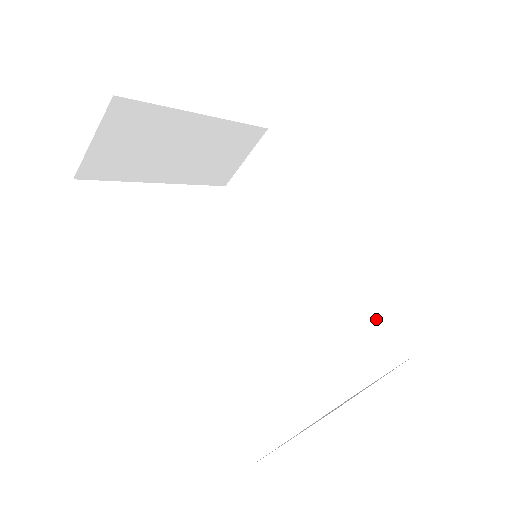
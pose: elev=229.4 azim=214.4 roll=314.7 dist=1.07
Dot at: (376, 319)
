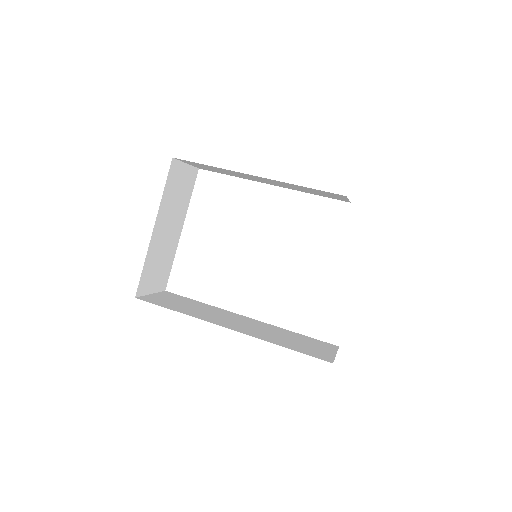
Dot at: occluded
